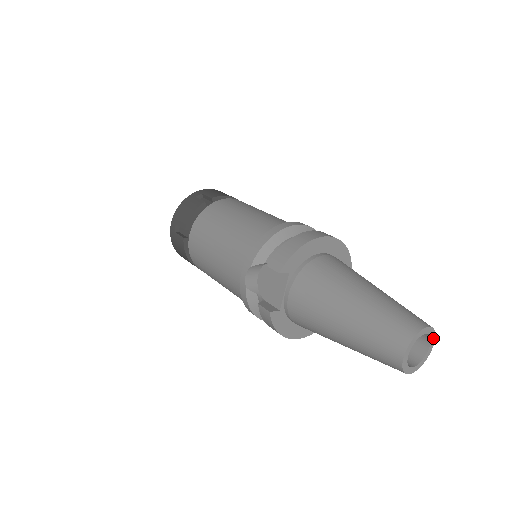
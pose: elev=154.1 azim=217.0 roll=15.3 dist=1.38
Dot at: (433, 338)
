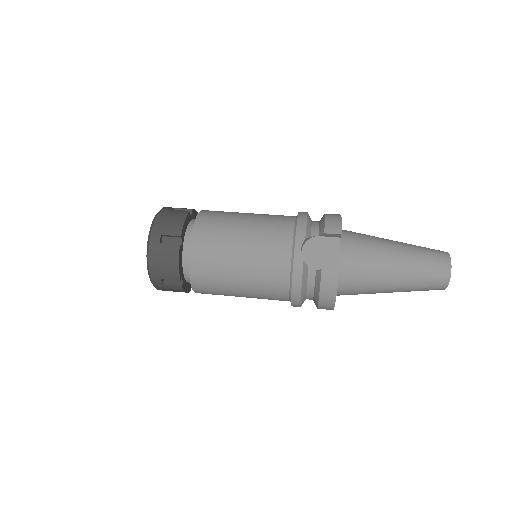
Dot at: occluded
